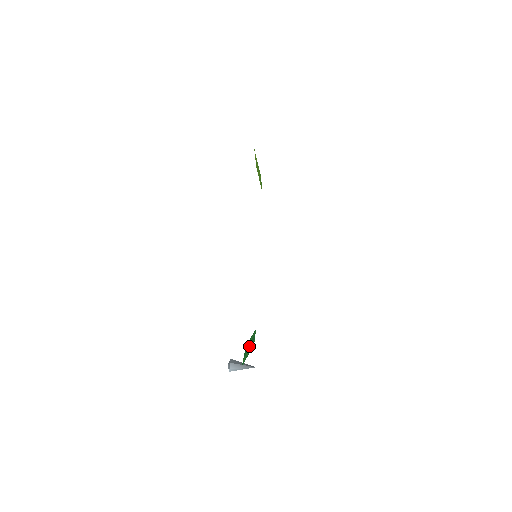
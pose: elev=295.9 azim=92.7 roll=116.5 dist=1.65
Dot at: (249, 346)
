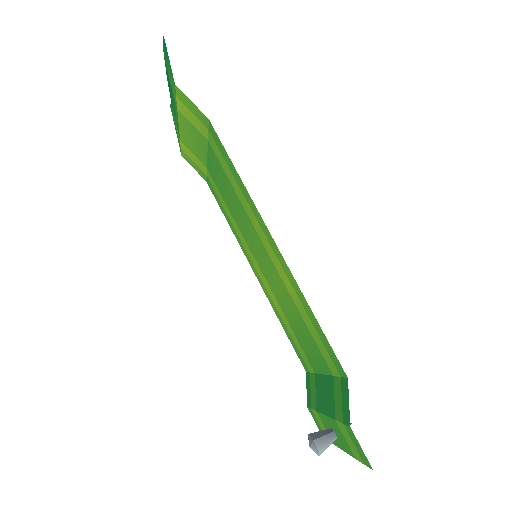
Dot at: (325, 395)
